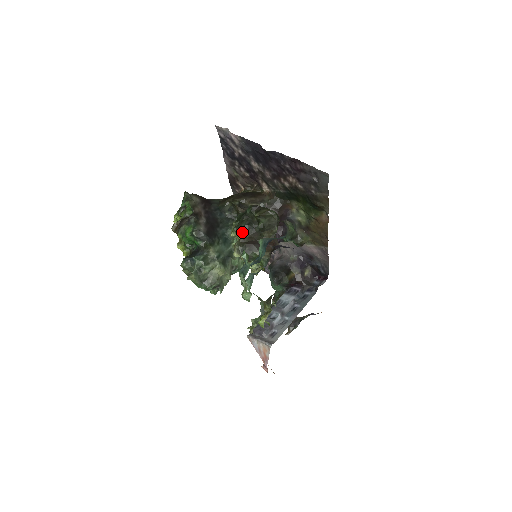
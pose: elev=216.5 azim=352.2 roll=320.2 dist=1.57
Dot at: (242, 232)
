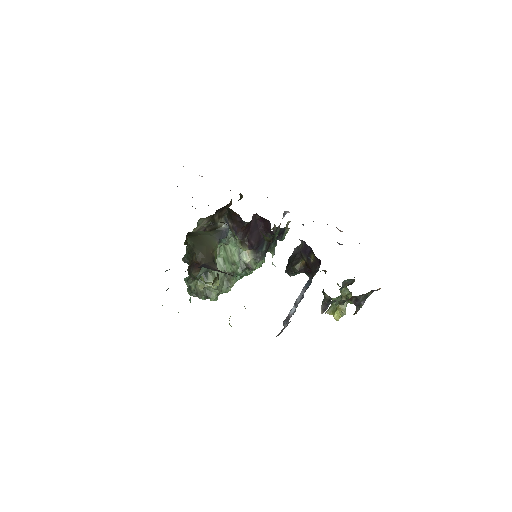
Dot at: (188, 257)
